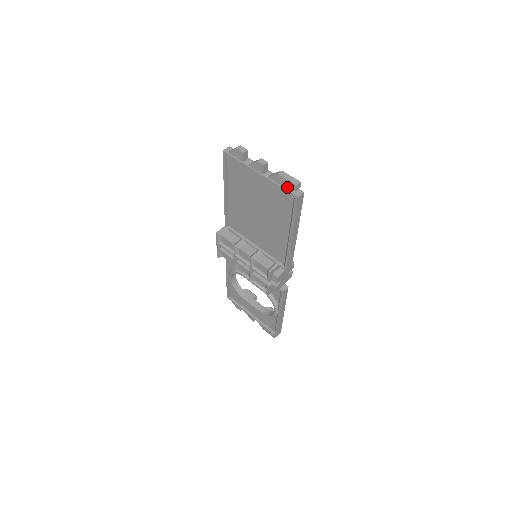
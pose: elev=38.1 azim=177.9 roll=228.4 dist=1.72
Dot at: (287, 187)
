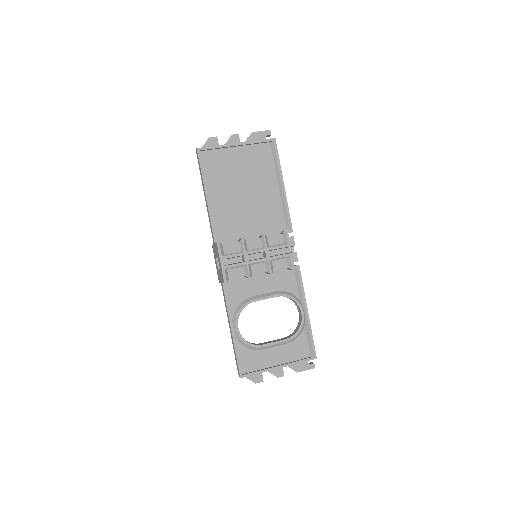
Dot at: (263, 137)
